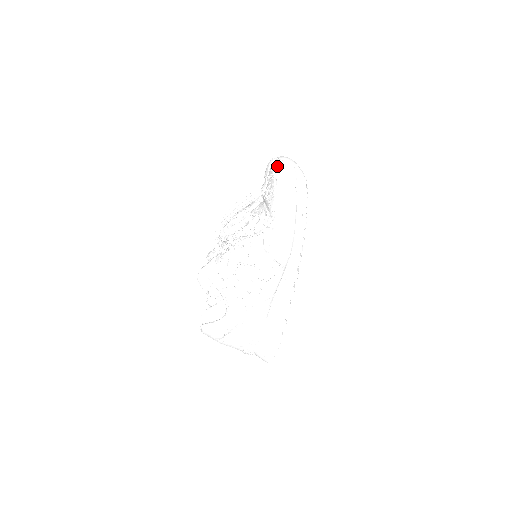
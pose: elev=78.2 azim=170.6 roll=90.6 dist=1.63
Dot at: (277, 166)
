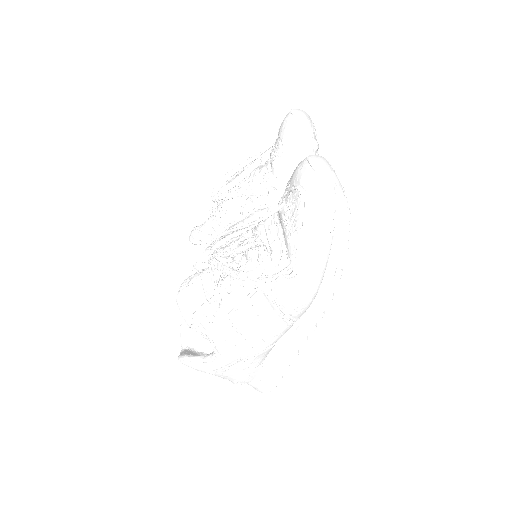
Dot at: (308, 181)
